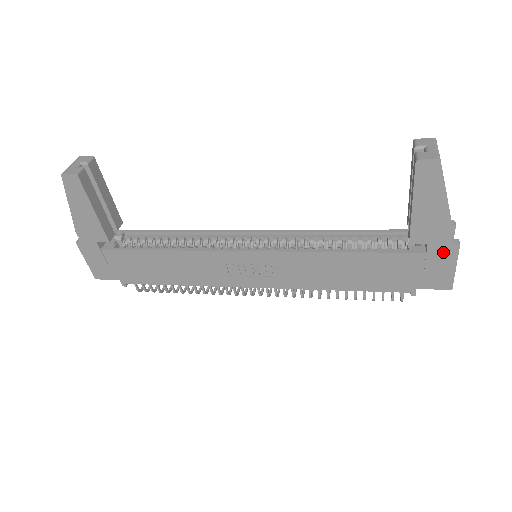
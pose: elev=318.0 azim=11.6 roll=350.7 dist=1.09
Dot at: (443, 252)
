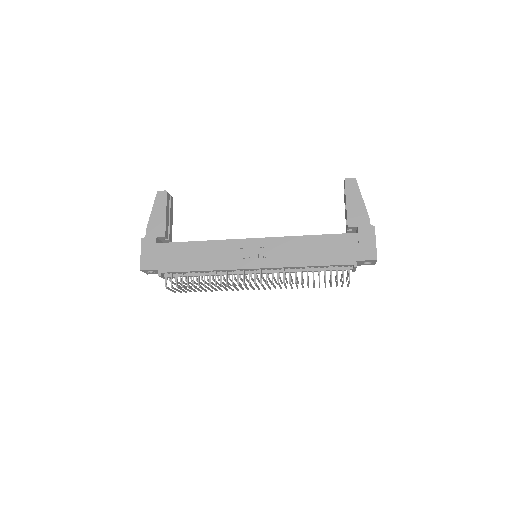
Dot at: (367, 231)
